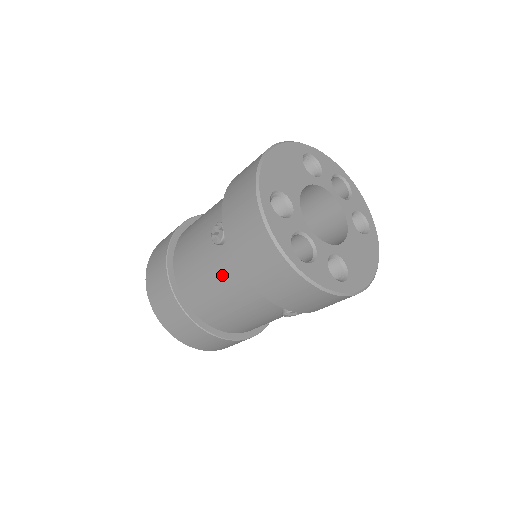
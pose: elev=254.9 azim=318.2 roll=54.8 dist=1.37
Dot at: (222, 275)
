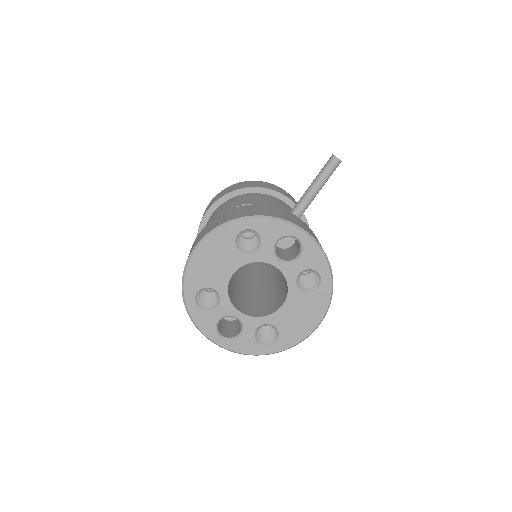
Dot at: occluded
